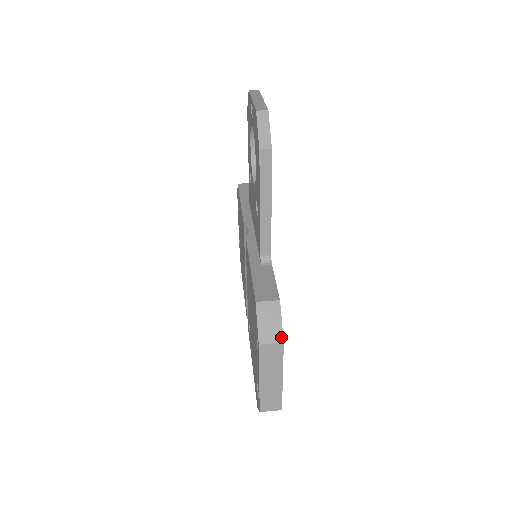
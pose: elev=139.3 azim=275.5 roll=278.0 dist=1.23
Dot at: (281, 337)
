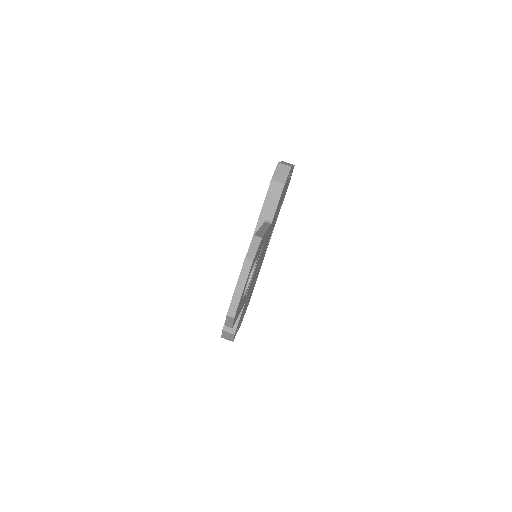
Dot at: (232, 341)
